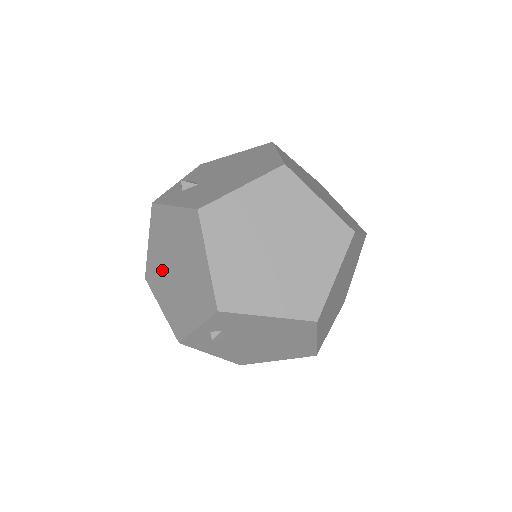
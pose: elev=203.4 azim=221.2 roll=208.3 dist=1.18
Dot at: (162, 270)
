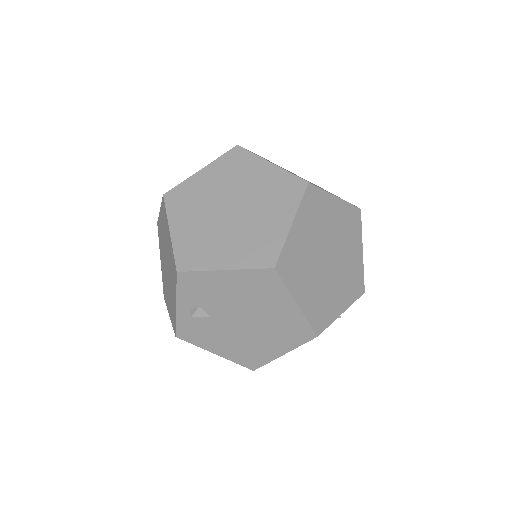
Dot at: (165, 276)
